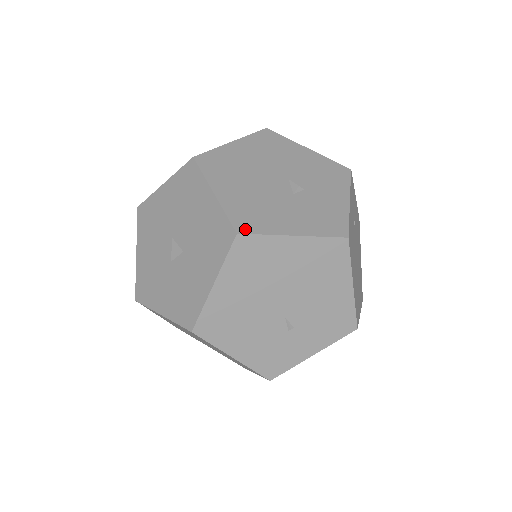
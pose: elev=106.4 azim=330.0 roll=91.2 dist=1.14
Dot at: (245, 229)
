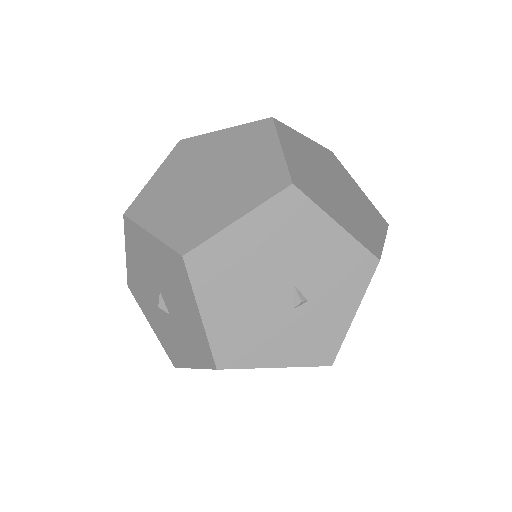
Dot at: (226, 364)
